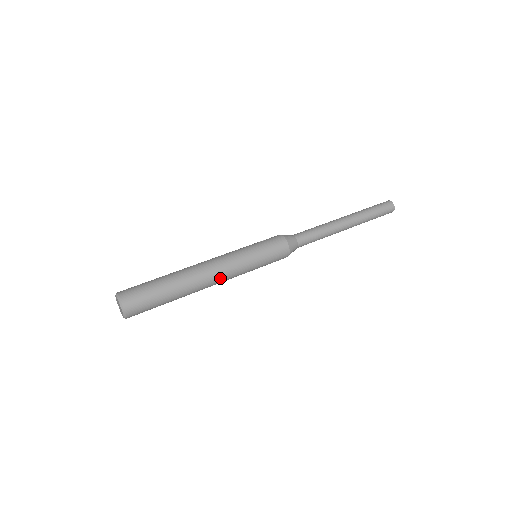
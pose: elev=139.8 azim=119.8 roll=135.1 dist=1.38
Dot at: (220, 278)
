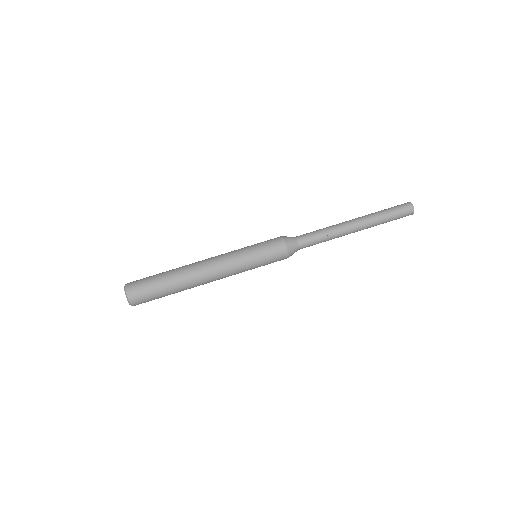
Dot at: (217, 278)
